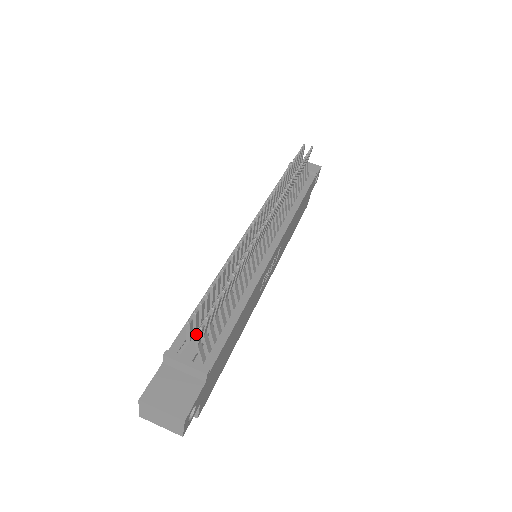
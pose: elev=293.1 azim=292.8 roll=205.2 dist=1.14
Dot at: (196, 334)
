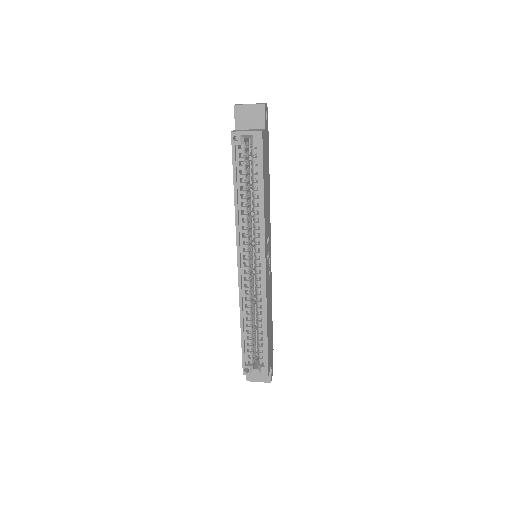
Dot at: occluded
